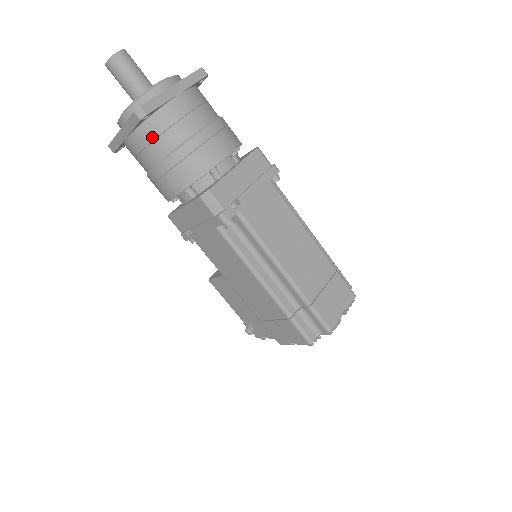
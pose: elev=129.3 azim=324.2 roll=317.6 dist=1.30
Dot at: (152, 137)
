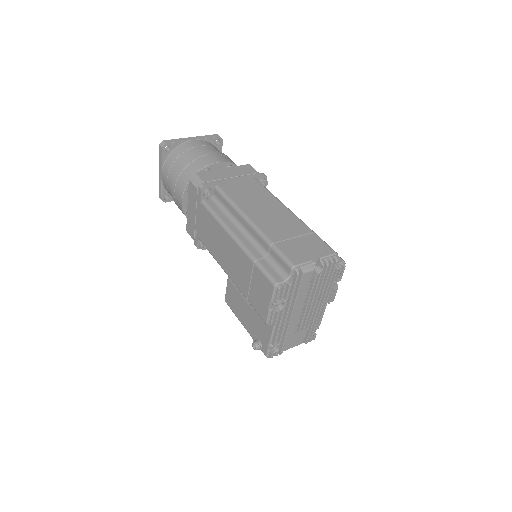
Dot at: (172, 162)
